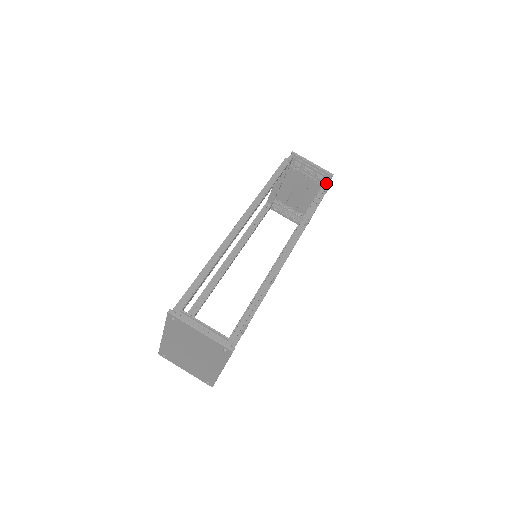
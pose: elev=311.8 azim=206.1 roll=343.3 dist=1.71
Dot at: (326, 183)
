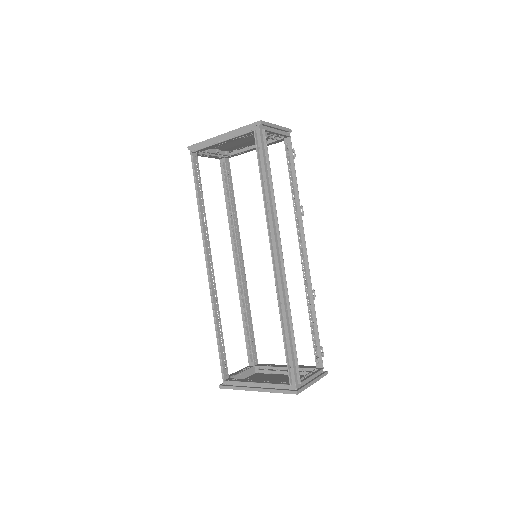
Dot at: (290, 146)
